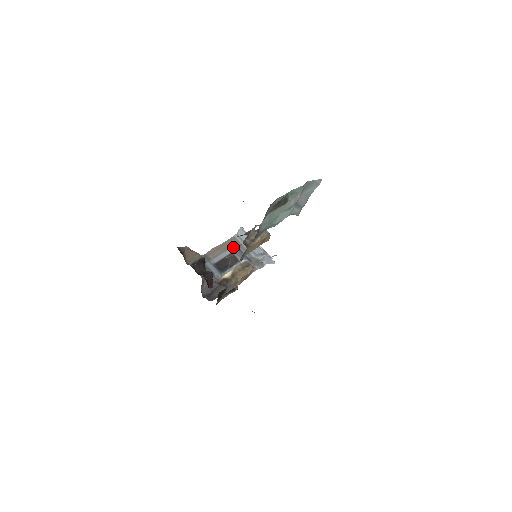
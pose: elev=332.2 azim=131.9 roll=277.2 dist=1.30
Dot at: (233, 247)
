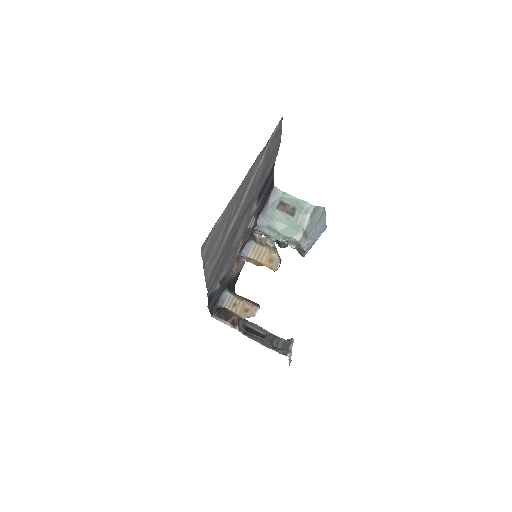
Dot at: (271, 335)
